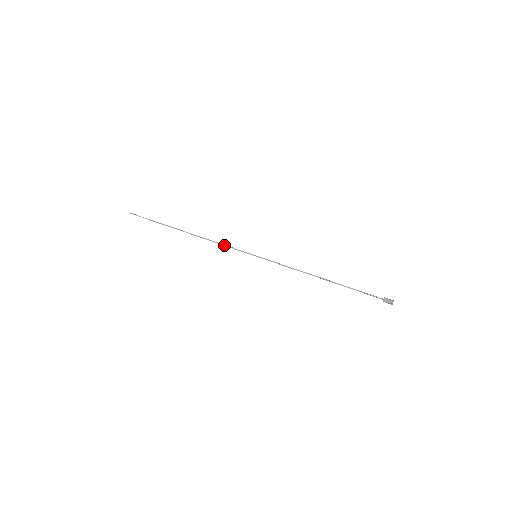
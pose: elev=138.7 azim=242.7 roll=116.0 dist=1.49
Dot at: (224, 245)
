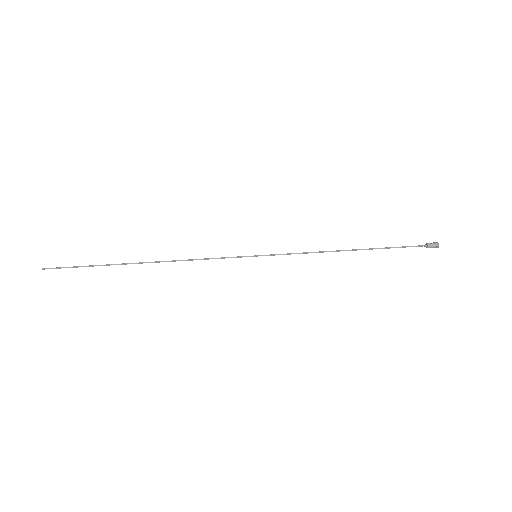
Dot at: (207, 259)
